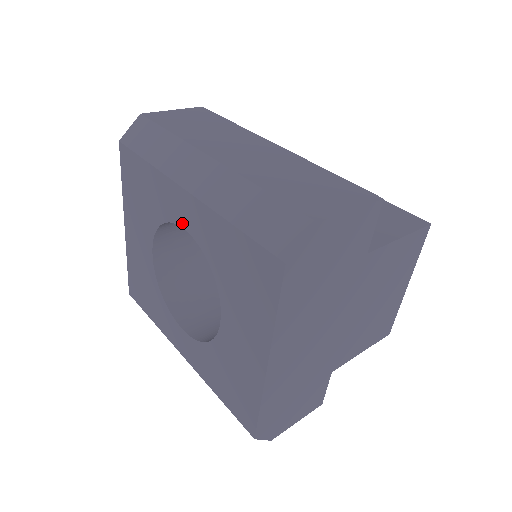
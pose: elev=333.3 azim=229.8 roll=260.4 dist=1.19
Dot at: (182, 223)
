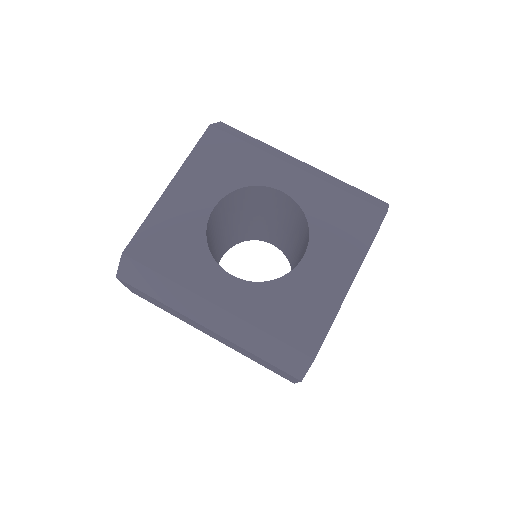
Dot at: (280, 187)
